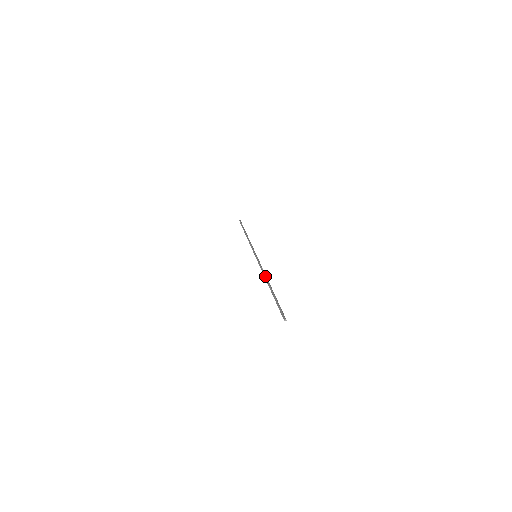
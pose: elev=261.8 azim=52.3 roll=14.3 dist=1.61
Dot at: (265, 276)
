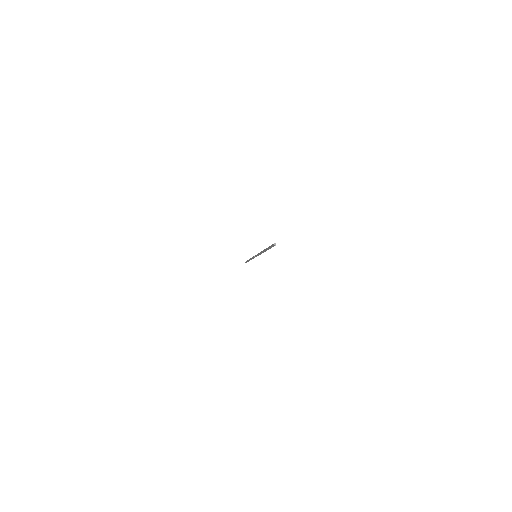
Dot at: occluded
